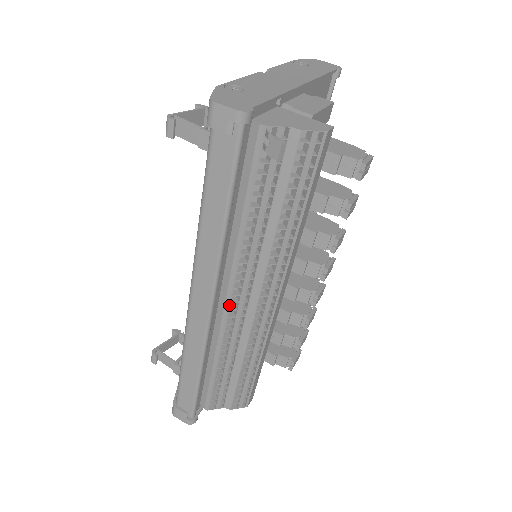
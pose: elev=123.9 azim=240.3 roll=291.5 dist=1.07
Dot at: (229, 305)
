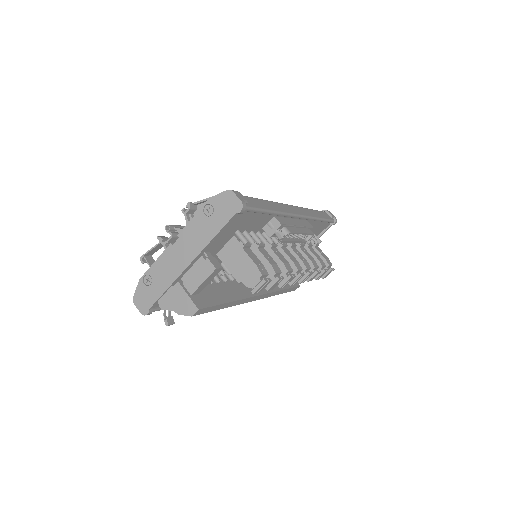
Dot at: occluded
